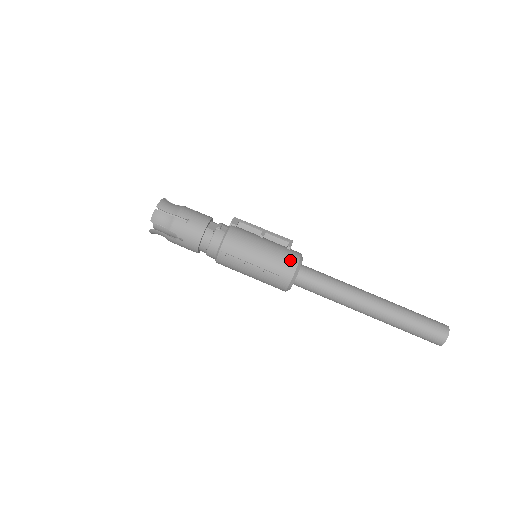
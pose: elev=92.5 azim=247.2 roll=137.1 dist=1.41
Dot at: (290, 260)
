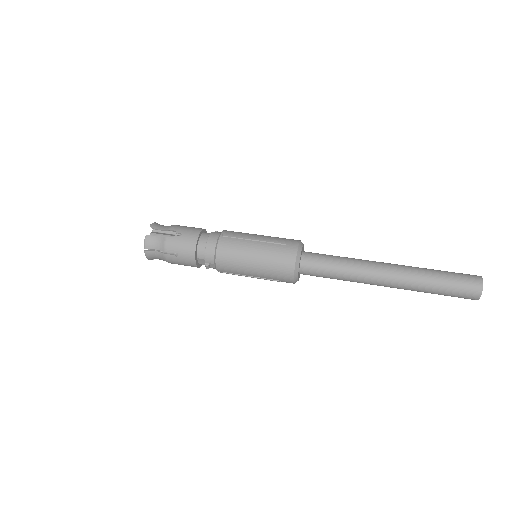
Dot at: occluded
